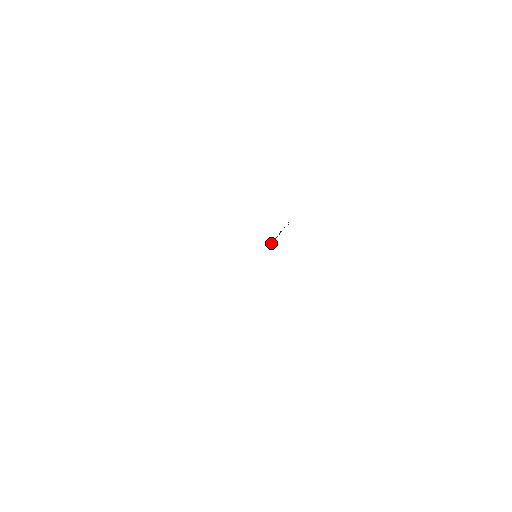
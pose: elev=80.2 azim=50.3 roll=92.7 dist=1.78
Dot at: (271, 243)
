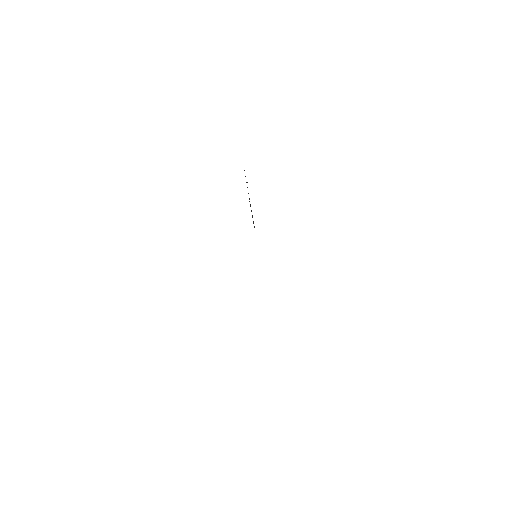
Dot at: occluded
